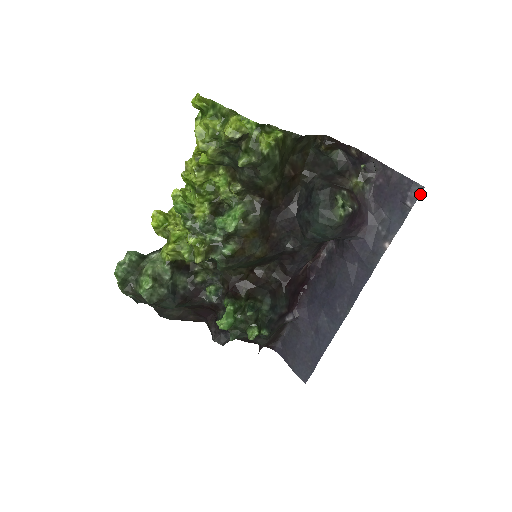
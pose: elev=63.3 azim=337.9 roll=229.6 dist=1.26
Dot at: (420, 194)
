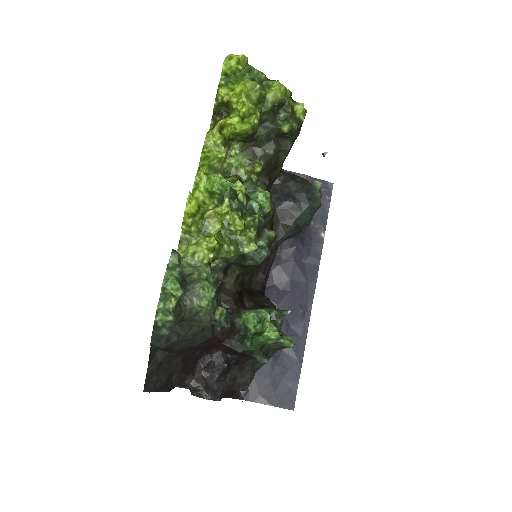
Dot at: (332, 189)
